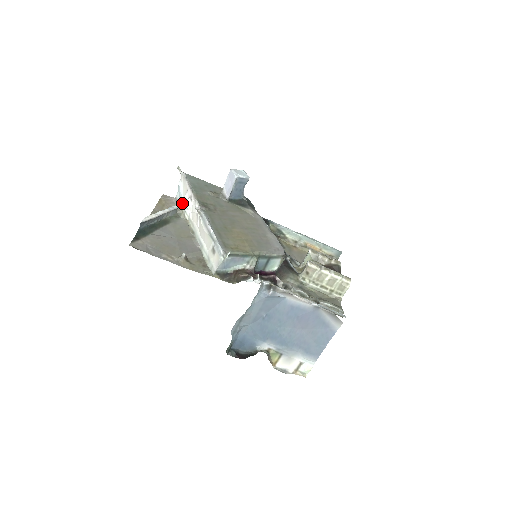
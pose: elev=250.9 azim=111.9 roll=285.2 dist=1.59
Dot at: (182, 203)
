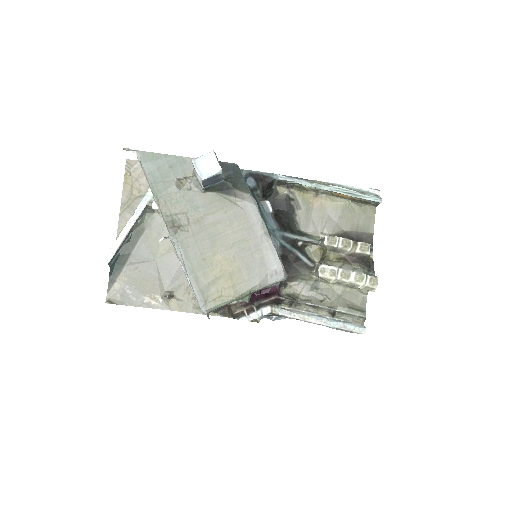
Dot at: (150, 191)
